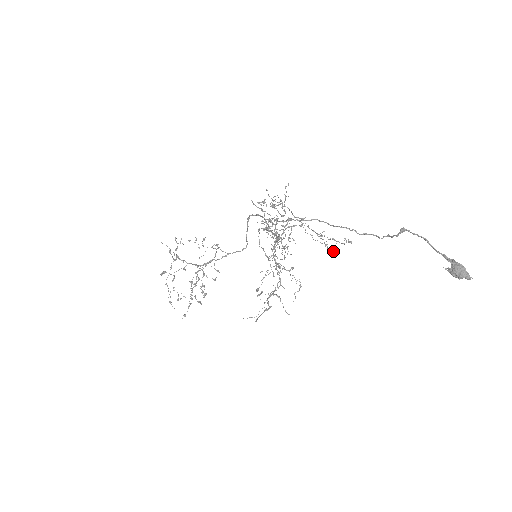
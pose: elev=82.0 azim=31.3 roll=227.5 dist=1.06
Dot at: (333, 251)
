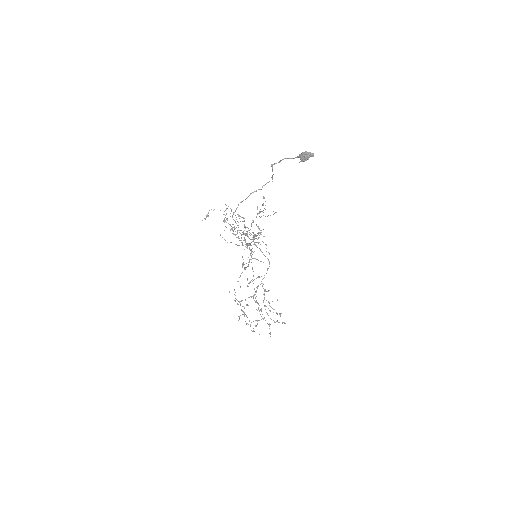
Dot at: occluded
